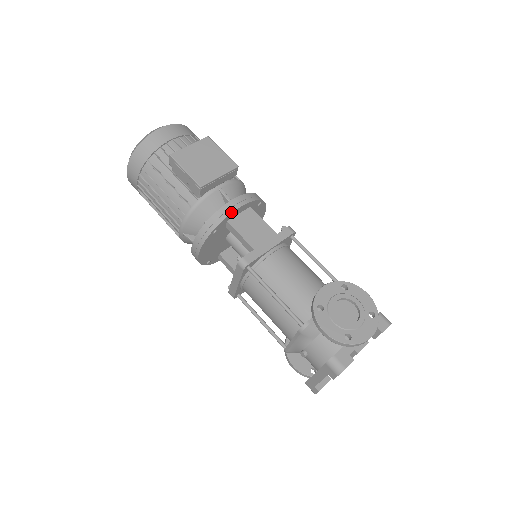
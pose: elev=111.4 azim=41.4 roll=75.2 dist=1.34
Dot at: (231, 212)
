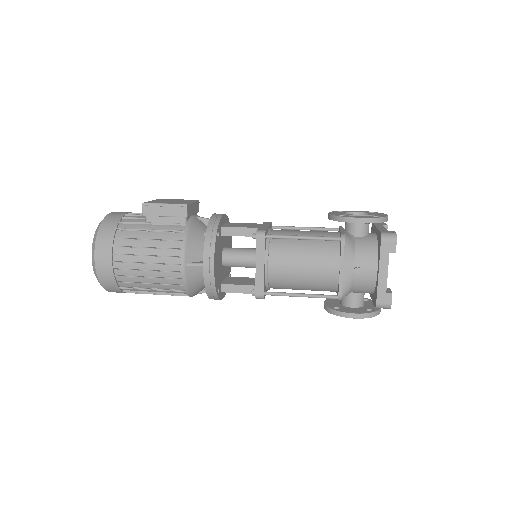
Dot at: (221, 216)
